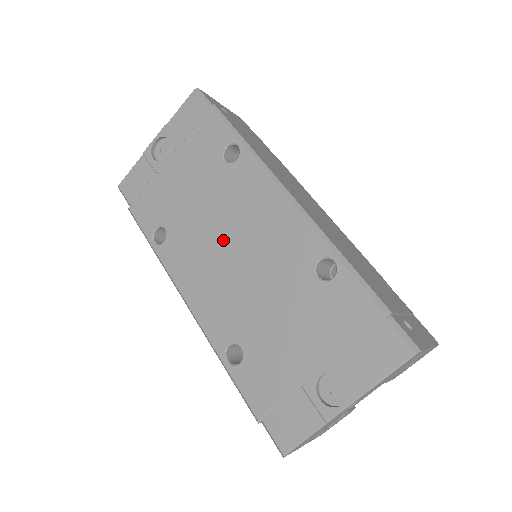
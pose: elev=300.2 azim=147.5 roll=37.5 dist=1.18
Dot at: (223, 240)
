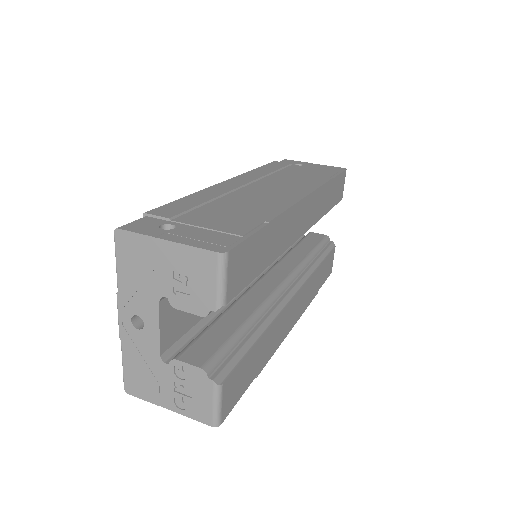
Dot at: occluded
